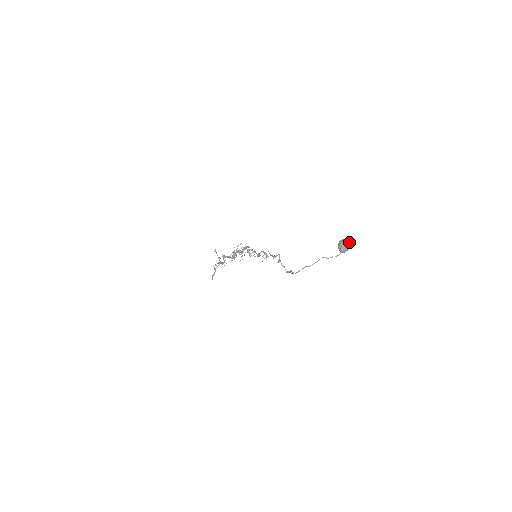
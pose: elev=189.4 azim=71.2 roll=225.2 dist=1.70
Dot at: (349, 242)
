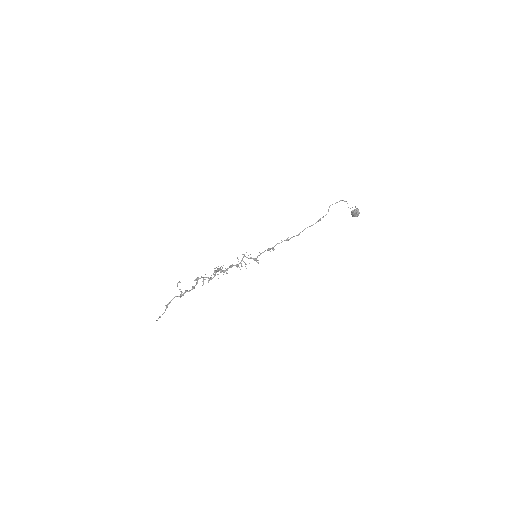
Dot at: occluded
